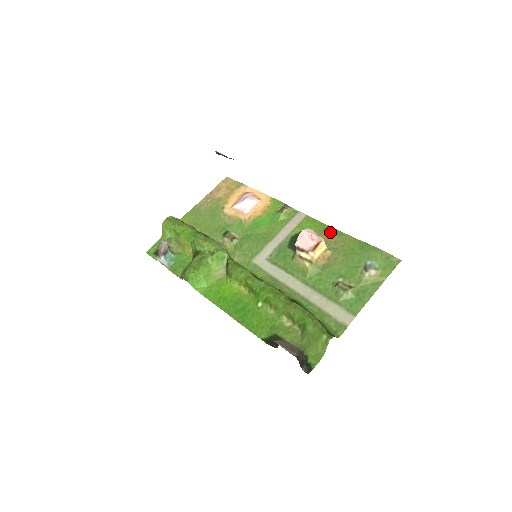
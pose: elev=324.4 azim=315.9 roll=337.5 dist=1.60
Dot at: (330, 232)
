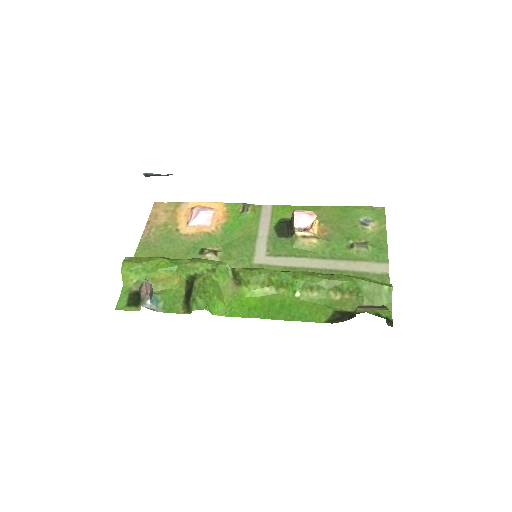
Dot at: (306, 210)
